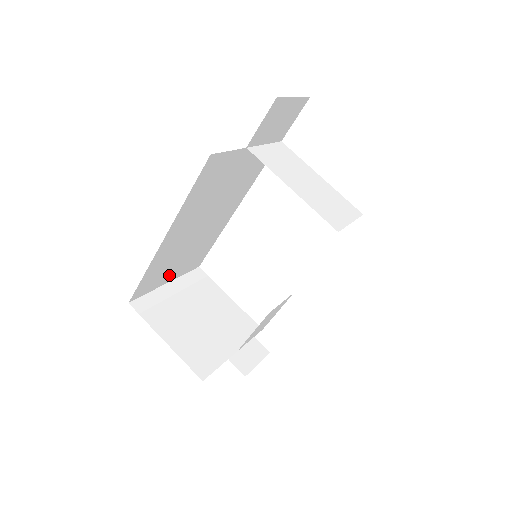
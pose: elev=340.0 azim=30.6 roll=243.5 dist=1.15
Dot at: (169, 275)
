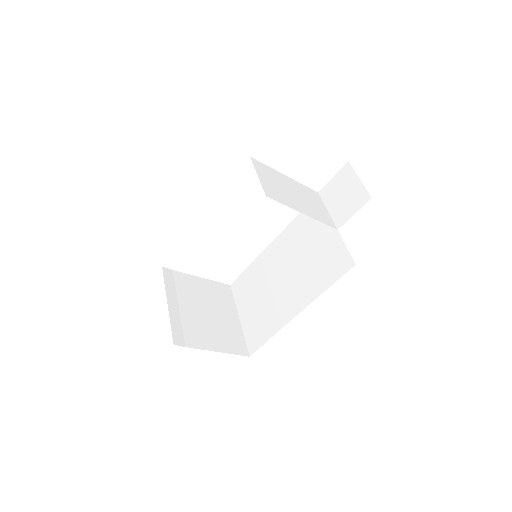
Dot at: occluded
